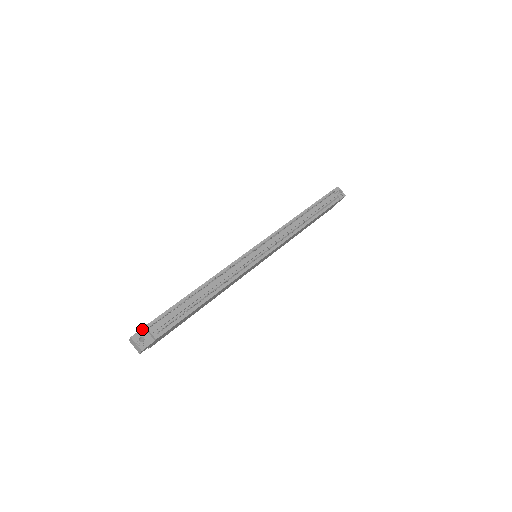
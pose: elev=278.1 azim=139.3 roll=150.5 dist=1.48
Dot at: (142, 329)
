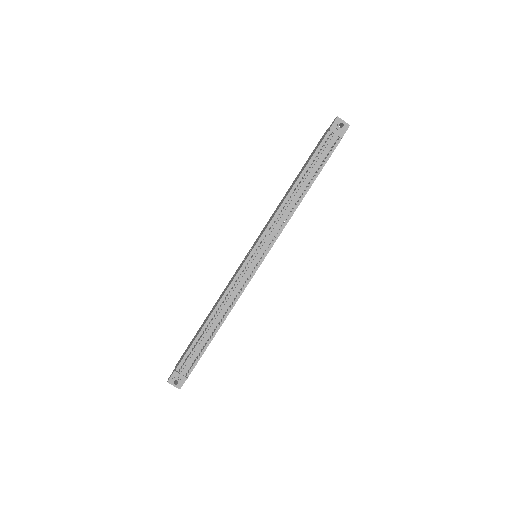
Dot at: (173, 373)
